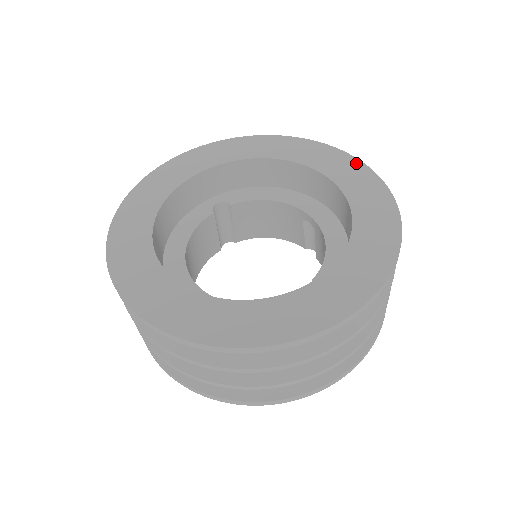
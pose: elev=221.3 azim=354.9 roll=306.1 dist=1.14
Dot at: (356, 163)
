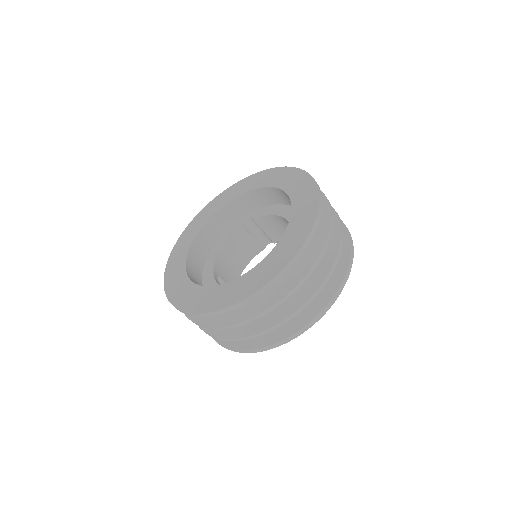
Dot at: (313, 186)
